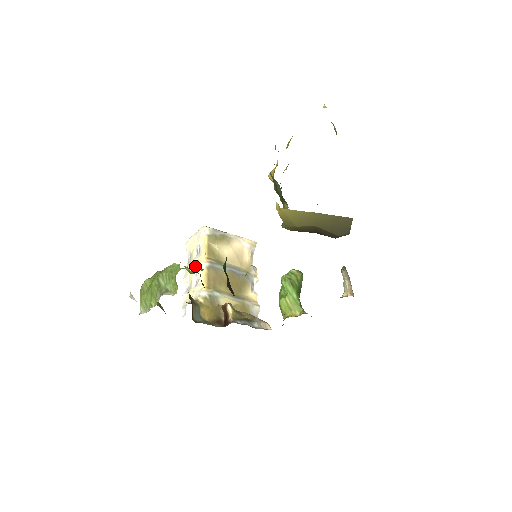
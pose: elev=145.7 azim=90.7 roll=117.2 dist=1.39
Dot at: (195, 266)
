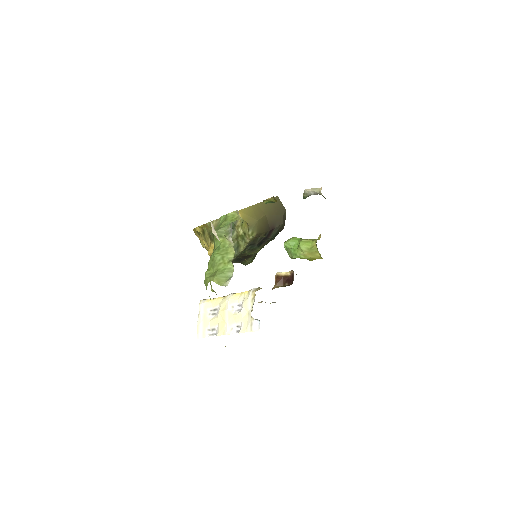
Dot at: (225, 309)
